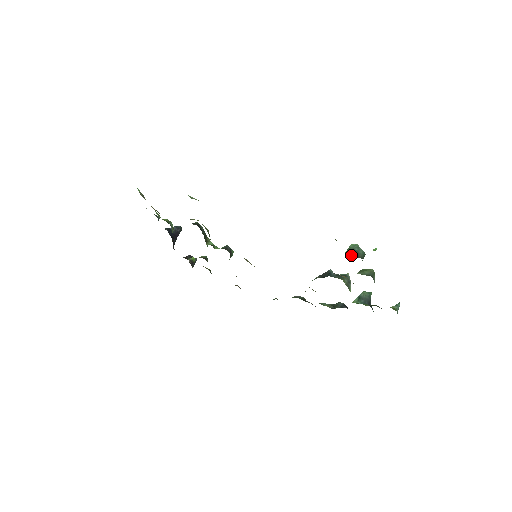
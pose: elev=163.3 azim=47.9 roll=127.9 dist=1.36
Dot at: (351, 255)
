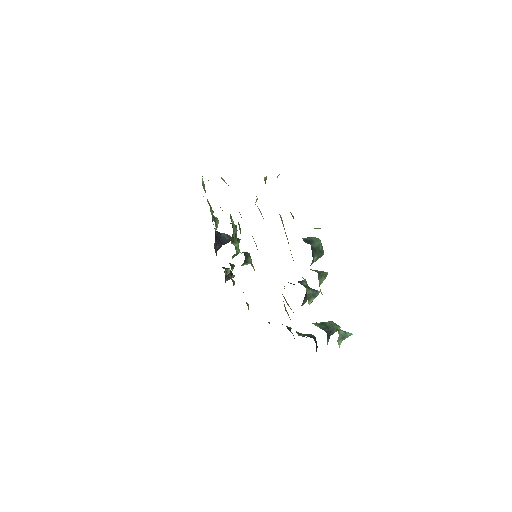
Dot at: (304, 240)
